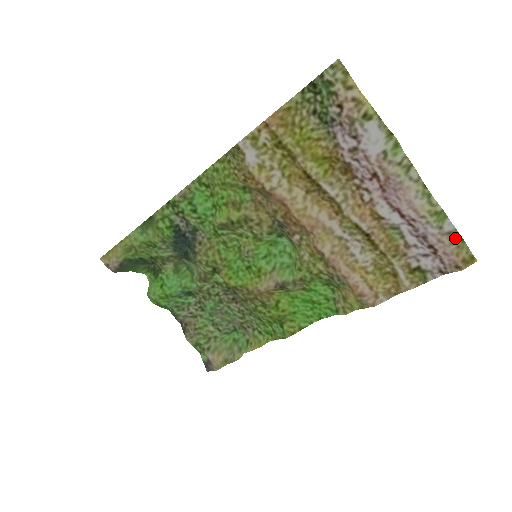
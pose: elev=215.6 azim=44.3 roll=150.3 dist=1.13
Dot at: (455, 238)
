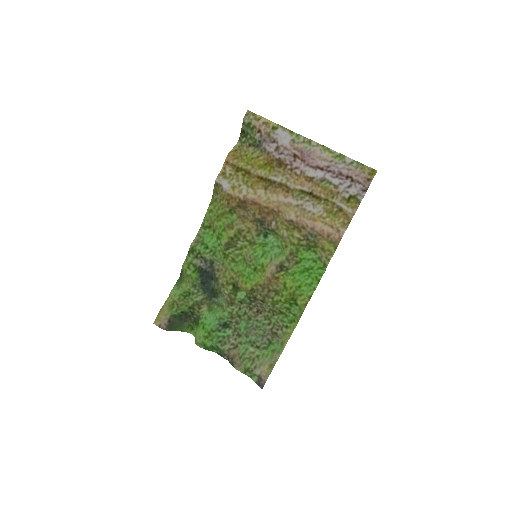
Dot at: (357, 165)
